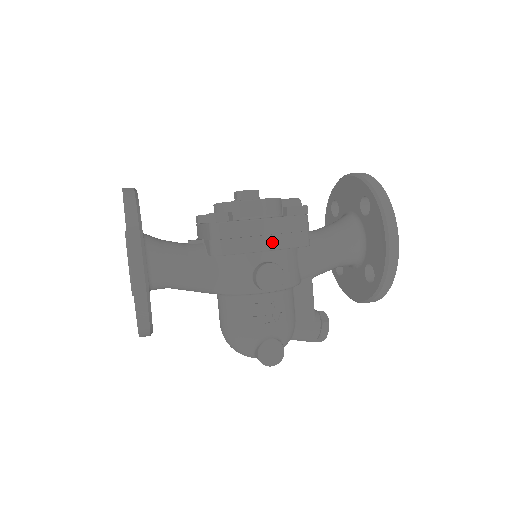
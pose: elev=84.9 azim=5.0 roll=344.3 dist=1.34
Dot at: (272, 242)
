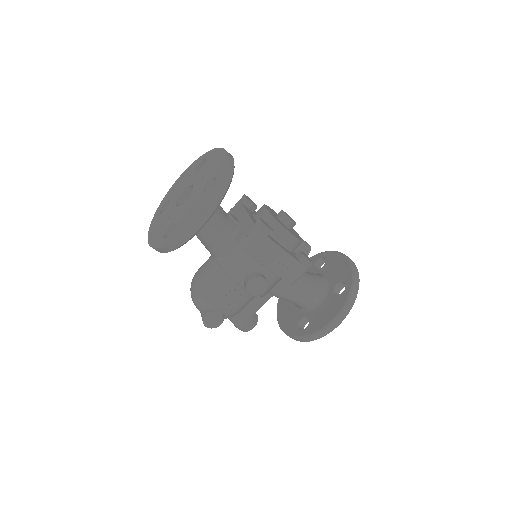
Dot at: (277, 267)
